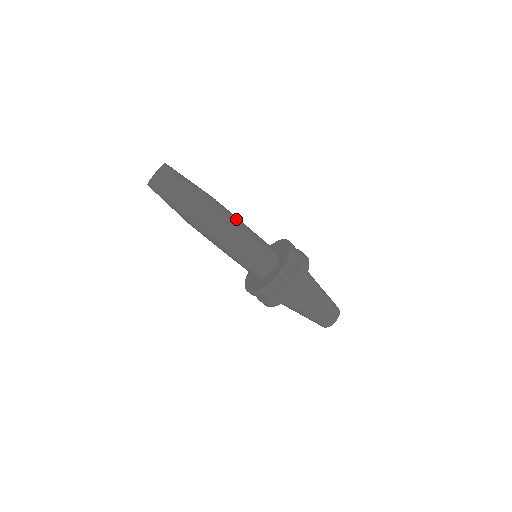
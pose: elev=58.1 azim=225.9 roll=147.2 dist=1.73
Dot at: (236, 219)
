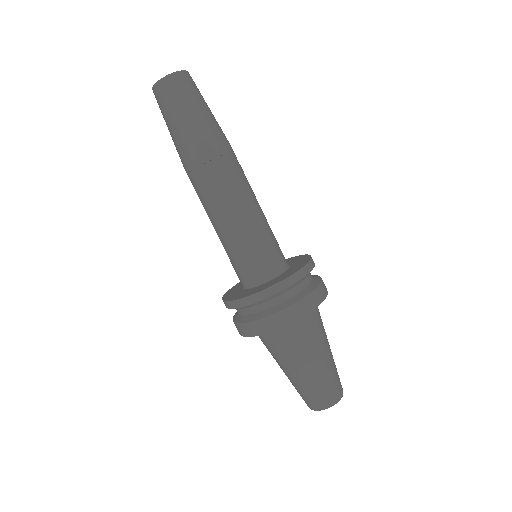
Dot at: (249, 188)
